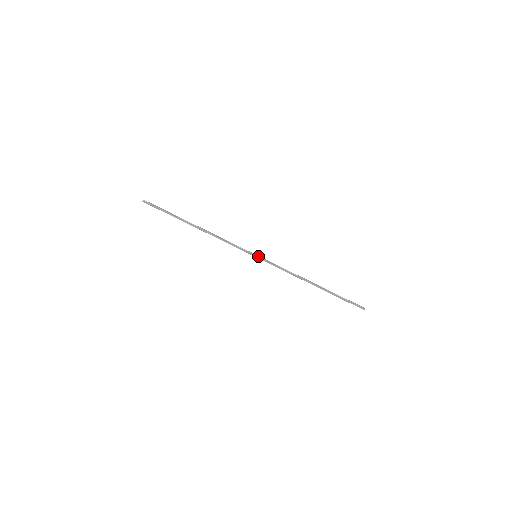
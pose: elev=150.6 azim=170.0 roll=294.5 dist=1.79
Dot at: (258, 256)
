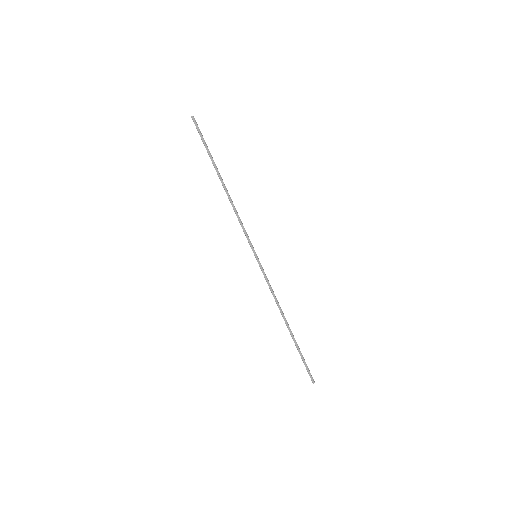
Dot at: occluded
